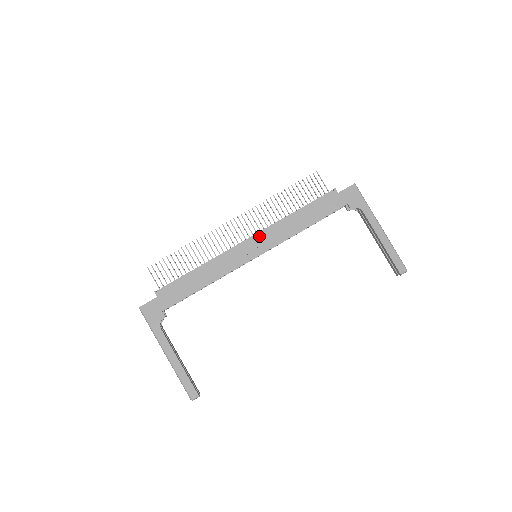
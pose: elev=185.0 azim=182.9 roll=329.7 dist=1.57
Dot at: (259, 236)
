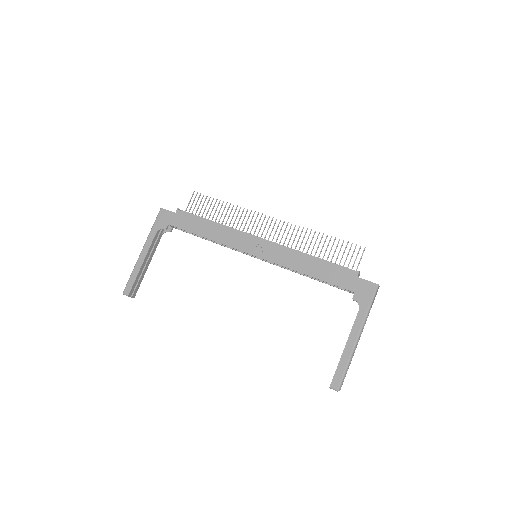
Dot at: (270, 244)
